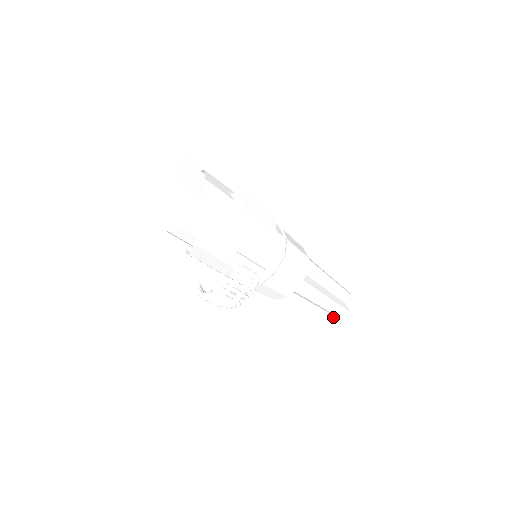
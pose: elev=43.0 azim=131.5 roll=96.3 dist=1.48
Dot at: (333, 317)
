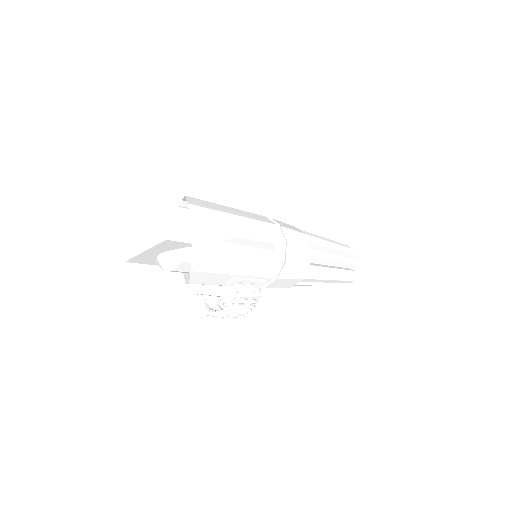
Dot at: occluded
